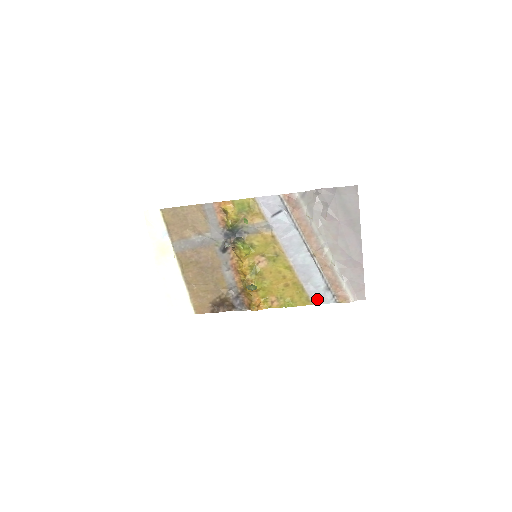
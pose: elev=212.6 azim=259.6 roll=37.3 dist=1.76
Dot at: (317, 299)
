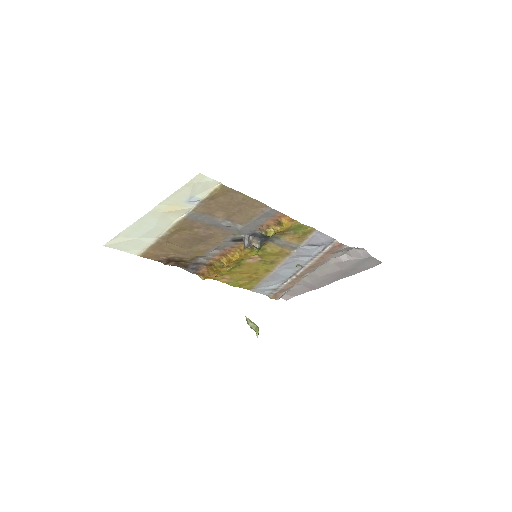
Dot at: (258, 290)
